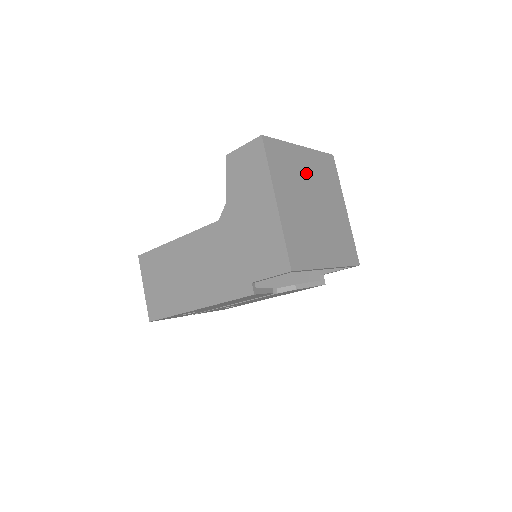
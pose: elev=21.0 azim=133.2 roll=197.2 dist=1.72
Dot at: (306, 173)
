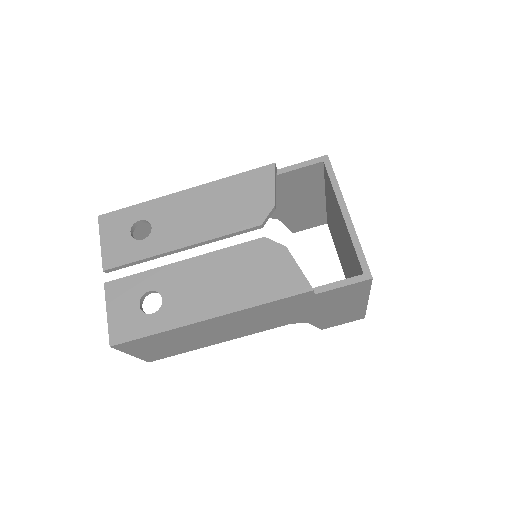
Dot at: occluded
